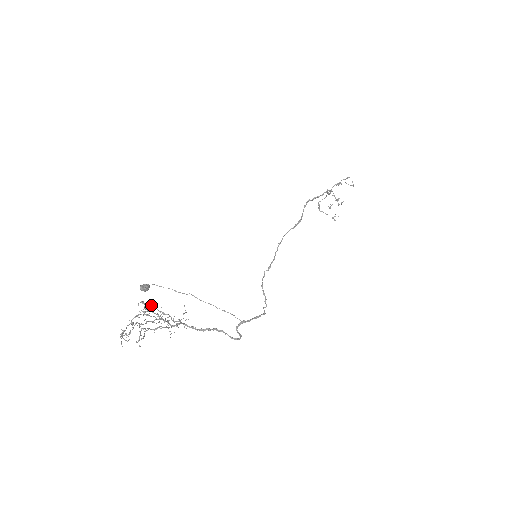
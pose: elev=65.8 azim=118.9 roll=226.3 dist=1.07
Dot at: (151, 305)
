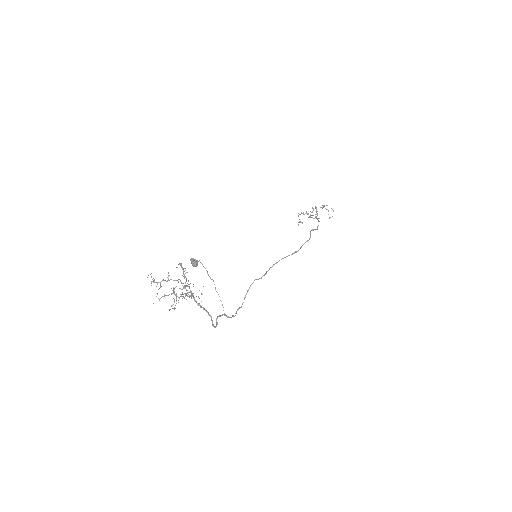
Dot at: occluded
